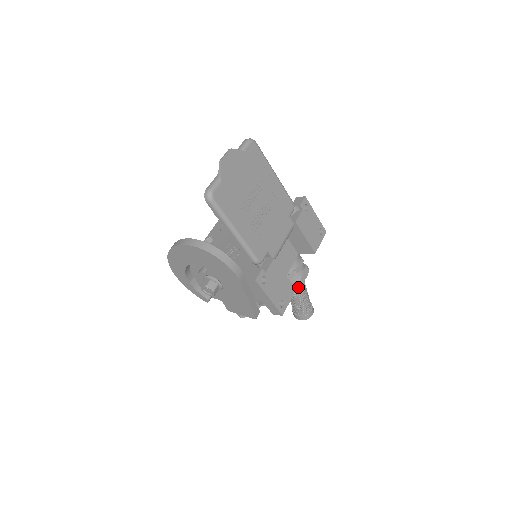
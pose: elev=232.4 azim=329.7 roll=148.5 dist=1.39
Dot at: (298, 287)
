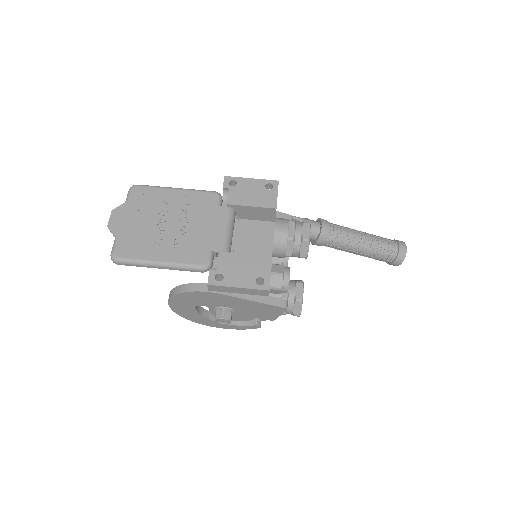
Dot at: (349, 241)
